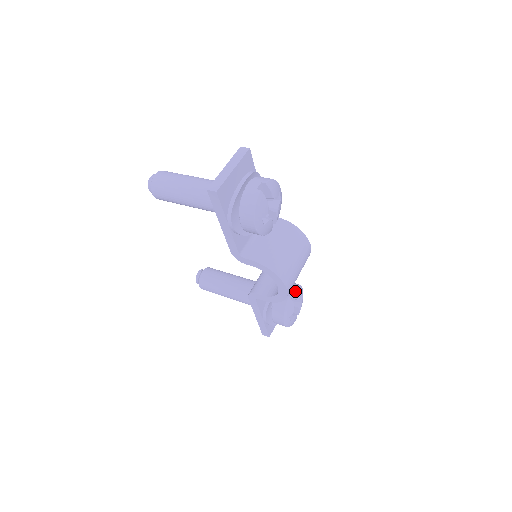
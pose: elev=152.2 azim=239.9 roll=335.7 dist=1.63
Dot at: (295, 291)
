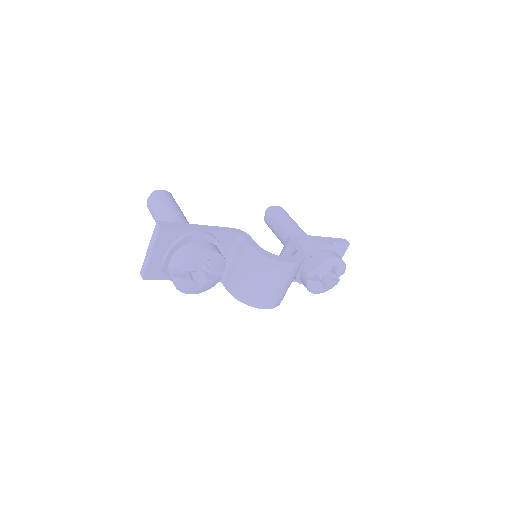
Dot at: (316, 272)
